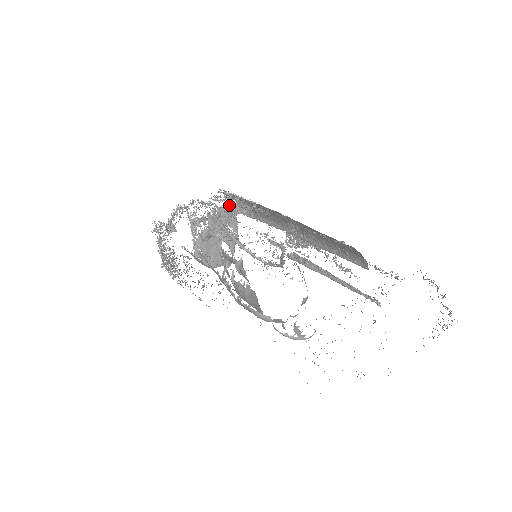
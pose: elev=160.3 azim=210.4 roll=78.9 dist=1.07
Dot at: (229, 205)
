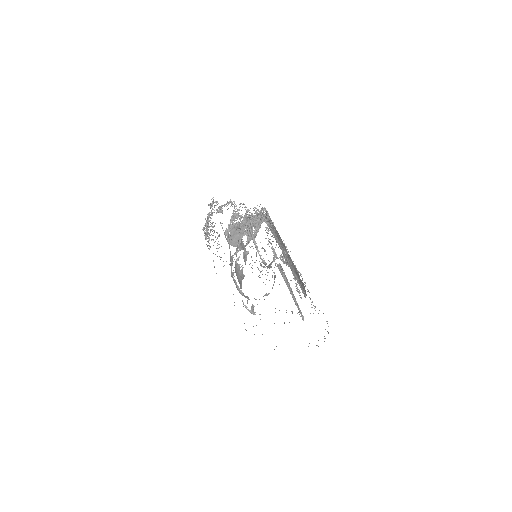
Dot at: (260, 216)
